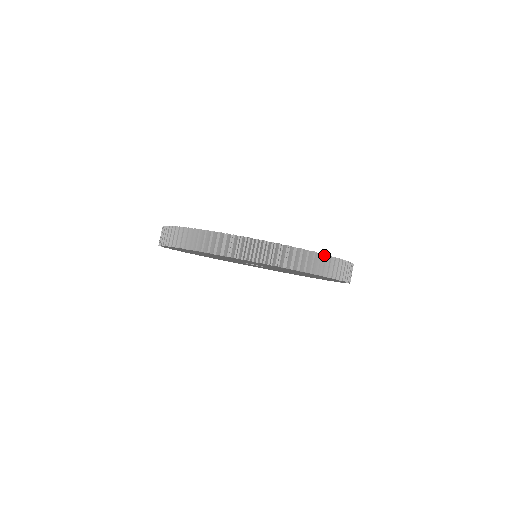
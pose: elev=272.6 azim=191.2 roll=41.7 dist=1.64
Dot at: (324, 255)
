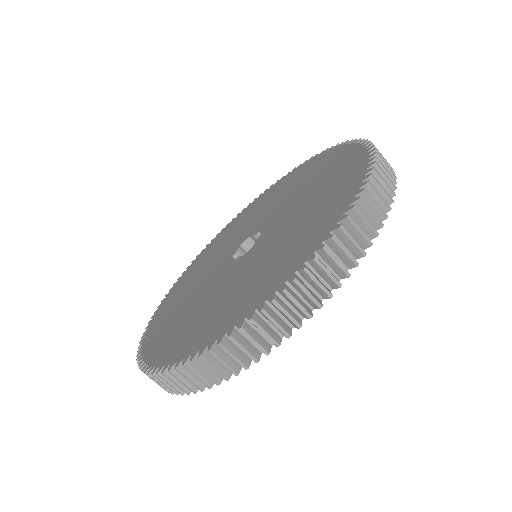
Dot at: (346, 220)
